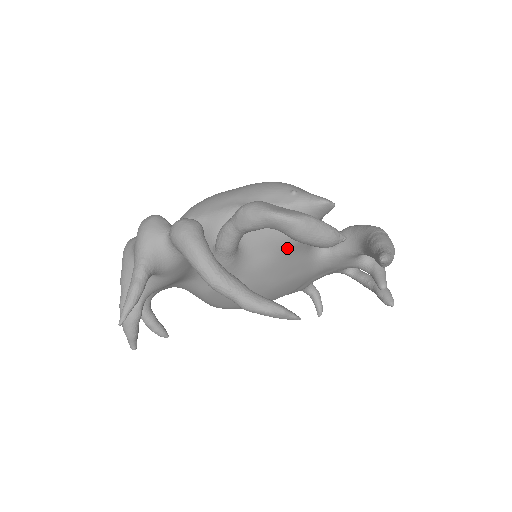
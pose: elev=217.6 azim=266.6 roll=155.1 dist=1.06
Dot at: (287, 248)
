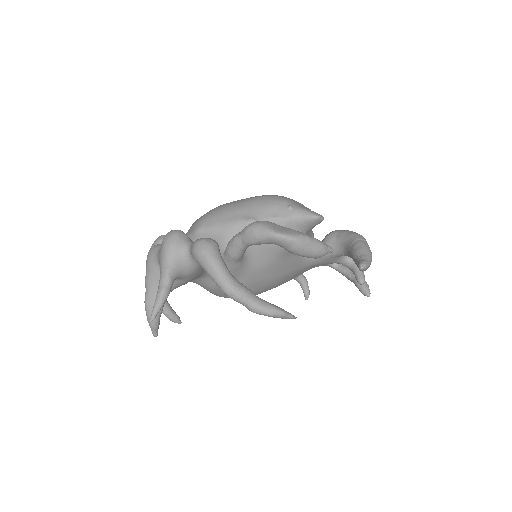
Dot at: (283, 252)
